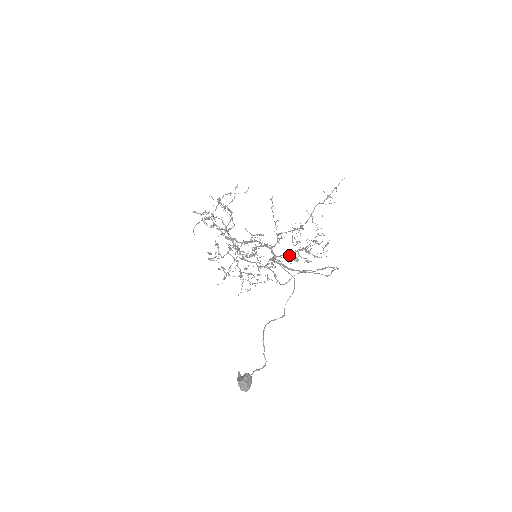
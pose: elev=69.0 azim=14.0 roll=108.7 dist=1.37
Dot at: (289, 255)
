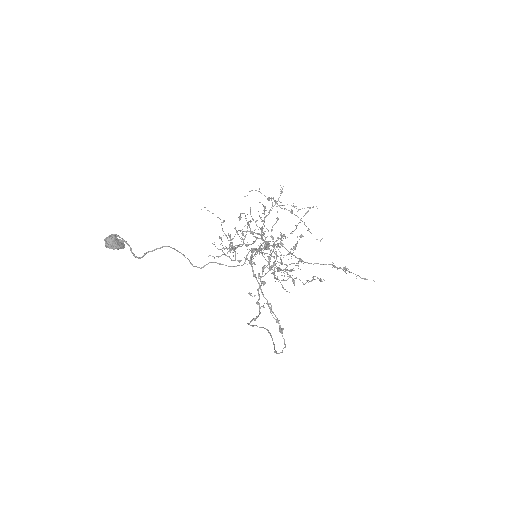
Dot at: (263, 252)
